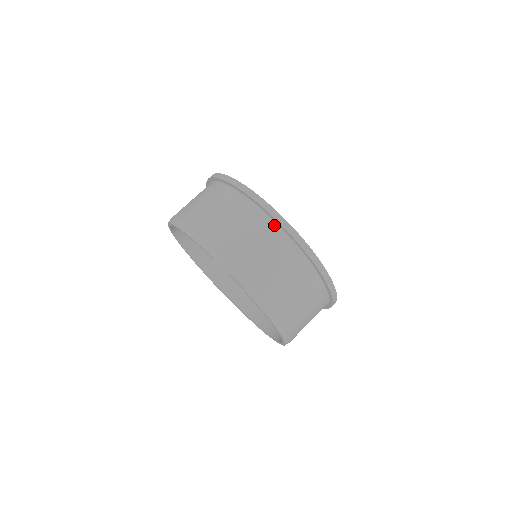
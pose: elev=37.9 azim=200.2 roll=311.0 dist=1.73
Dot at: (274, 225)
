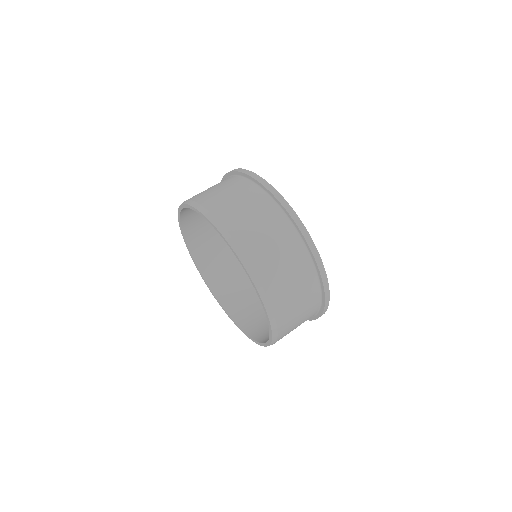
Dot at: (244, 179)
